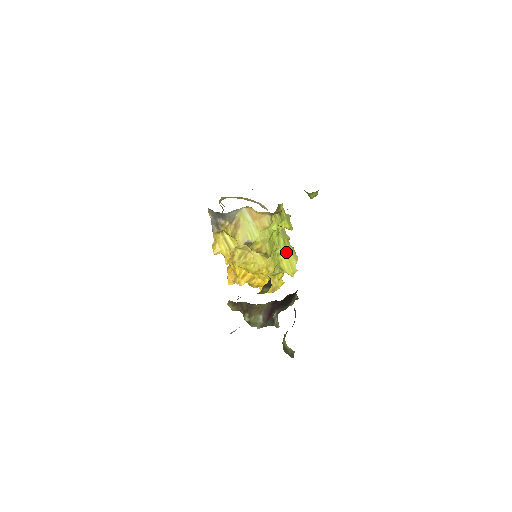
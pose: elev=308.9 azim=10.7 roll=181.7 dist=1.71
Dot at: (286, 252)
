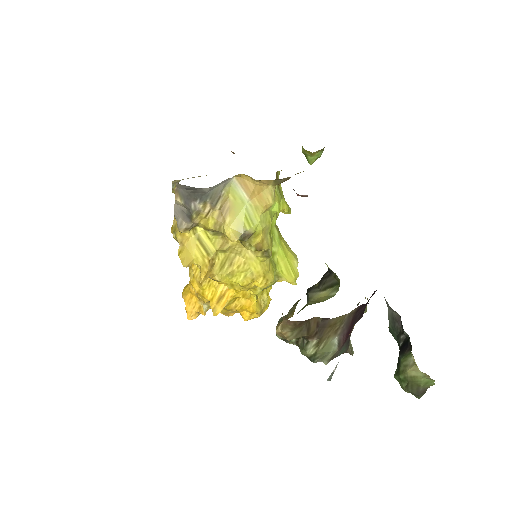
Dot at: (283, 249)
